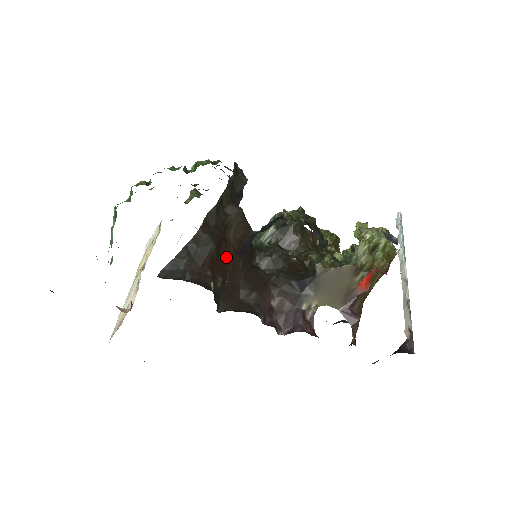
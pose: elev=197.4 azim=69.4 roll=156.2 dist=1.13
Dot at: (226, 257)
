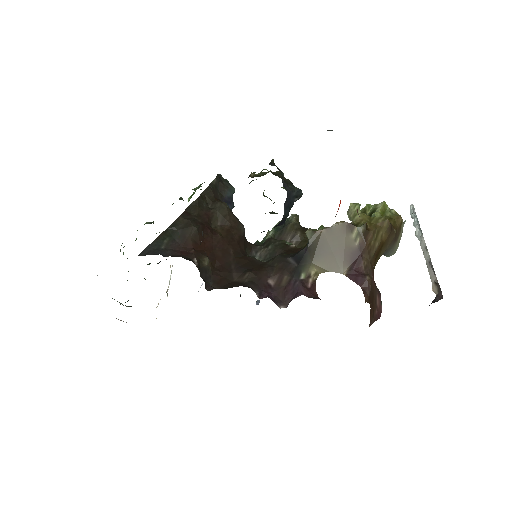
Dot at: (213, 243)
